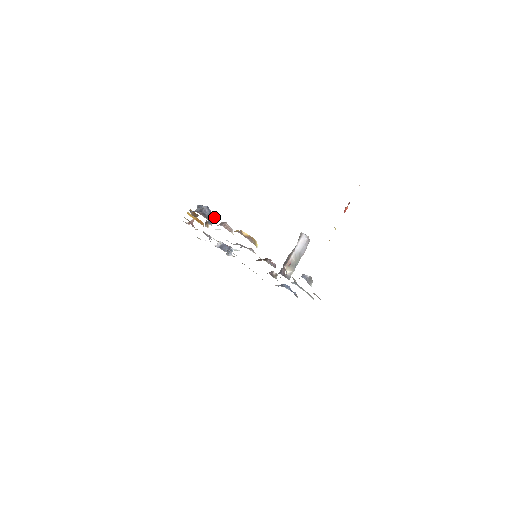
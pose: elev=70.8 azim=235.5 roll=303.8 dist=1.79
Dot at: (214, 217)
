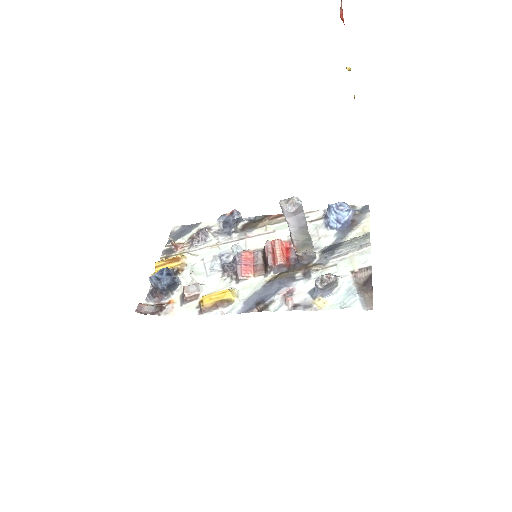
Dot at: (173, 281)
